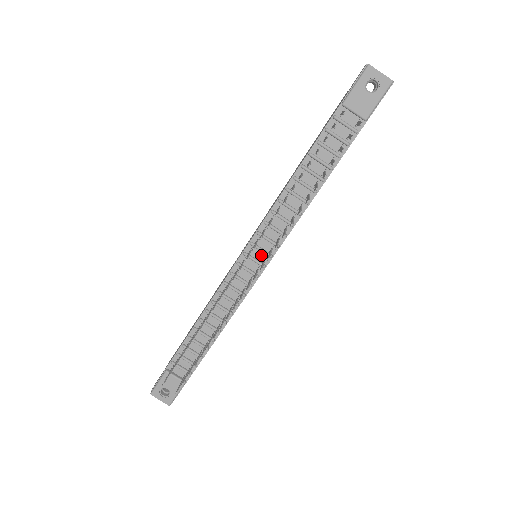
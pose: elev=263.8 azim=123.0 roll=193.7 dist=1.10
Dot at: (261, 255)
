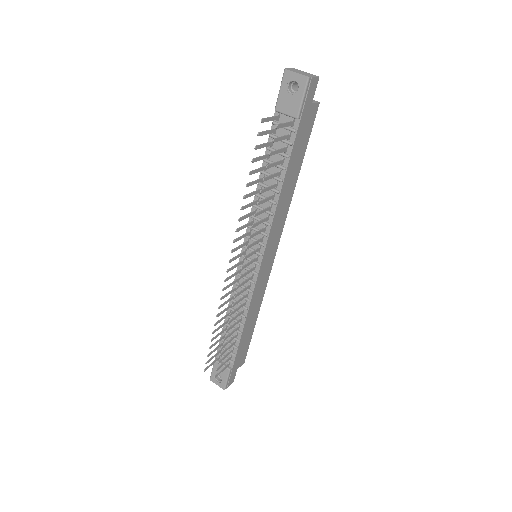
Dot at: (254, 255)
